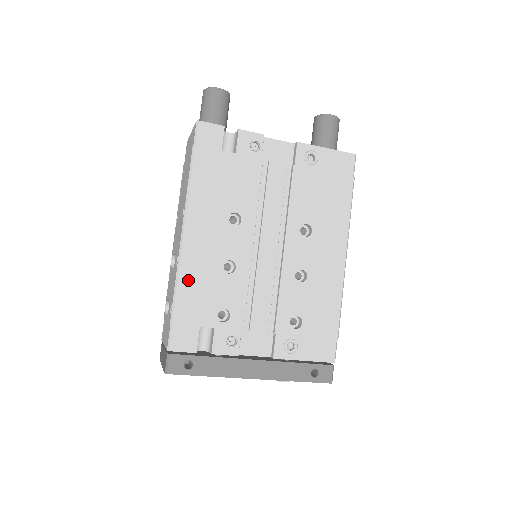
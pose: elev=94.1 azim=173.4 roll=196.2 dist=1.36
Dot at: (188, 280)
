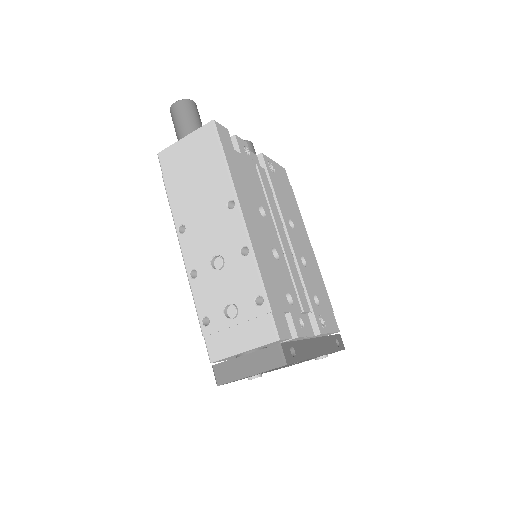
Dot at: (263, 267)
